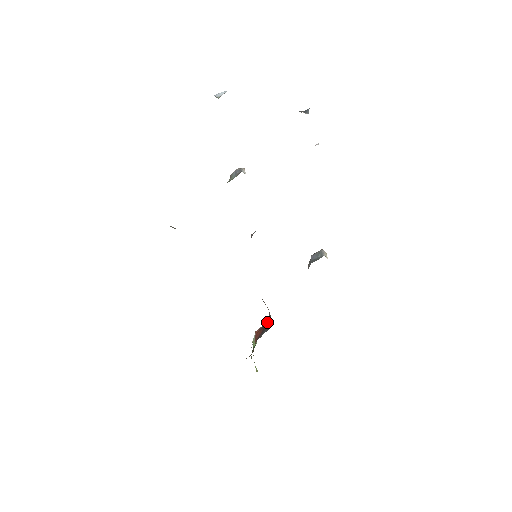
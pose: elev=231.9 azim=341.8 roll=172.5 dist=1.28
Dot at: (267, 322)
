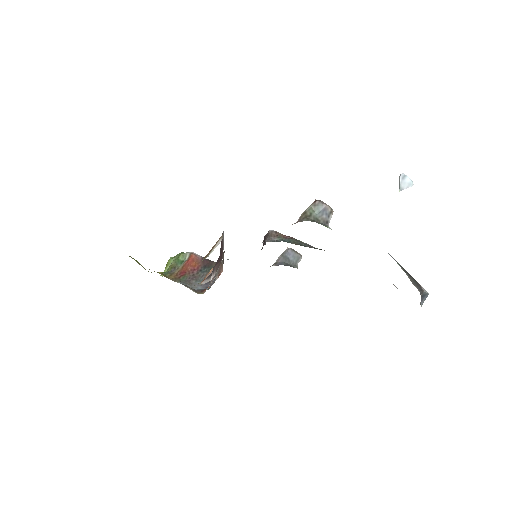
Dot at: (208, 270)
